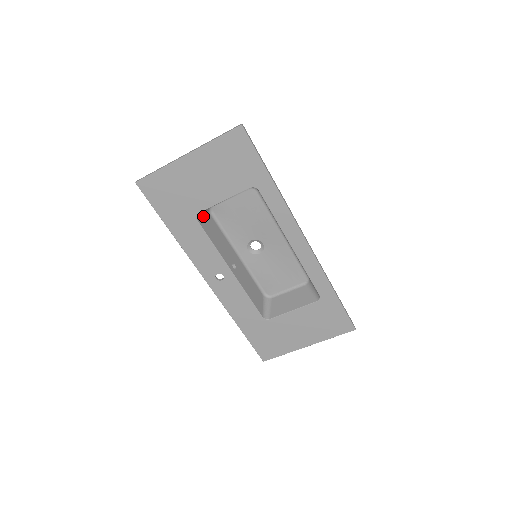
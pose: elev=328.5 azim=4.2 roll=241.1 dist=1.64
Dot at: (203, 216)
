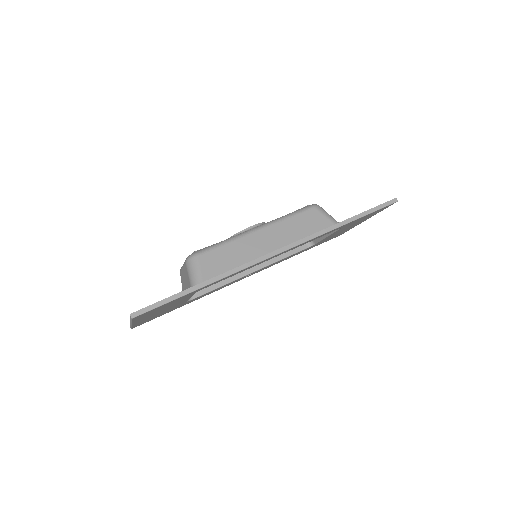
Dot at: occluded
